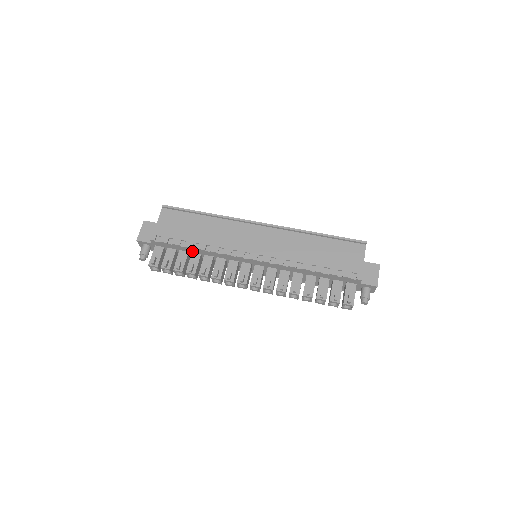
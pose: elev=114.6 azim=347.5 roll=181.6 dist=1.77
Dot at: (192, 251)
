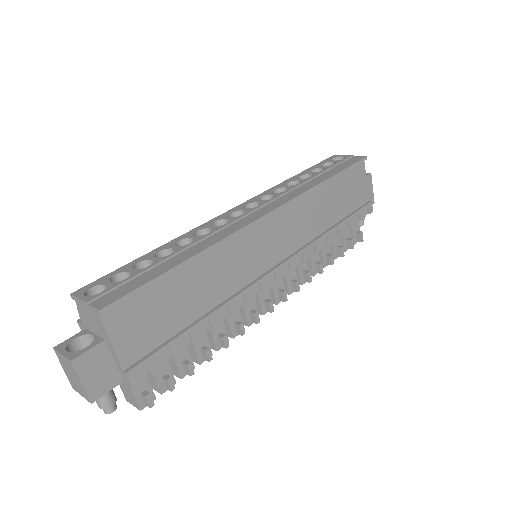
Dot at: occluded
